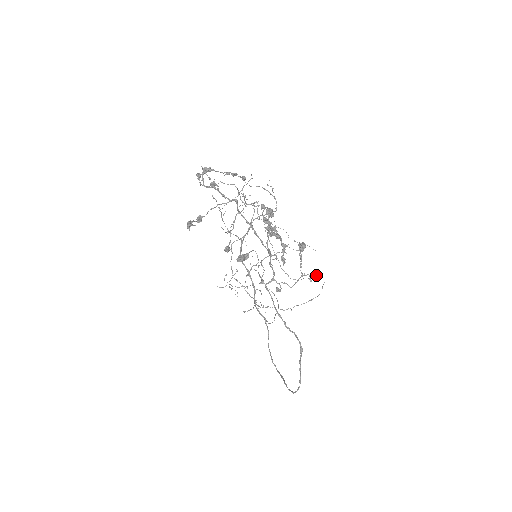
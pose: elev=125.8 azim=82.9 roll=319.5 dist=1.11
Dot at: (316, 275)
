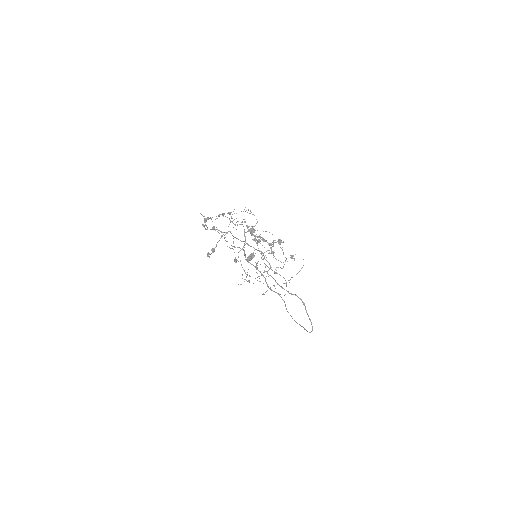
Dot at: occluded
